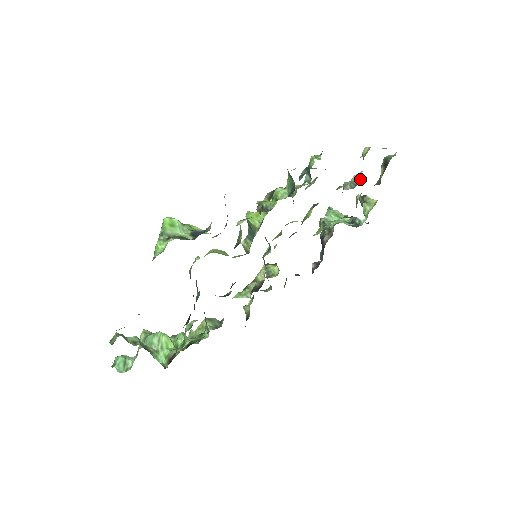
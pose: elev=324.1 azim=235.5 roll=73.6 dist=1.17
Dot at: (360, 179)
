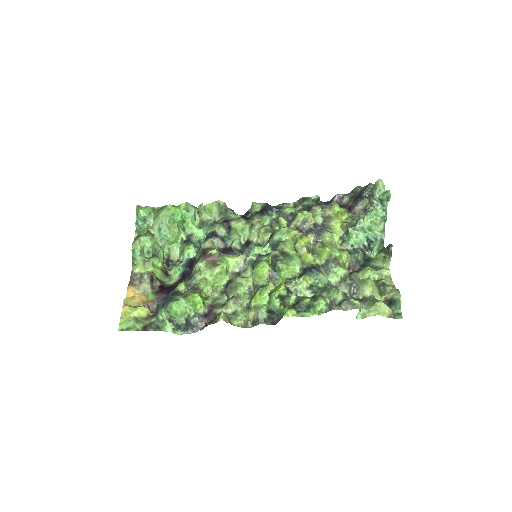
Dot at: (360, 297)
